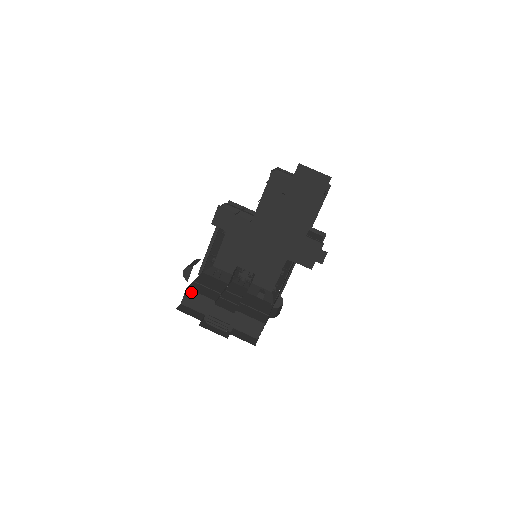
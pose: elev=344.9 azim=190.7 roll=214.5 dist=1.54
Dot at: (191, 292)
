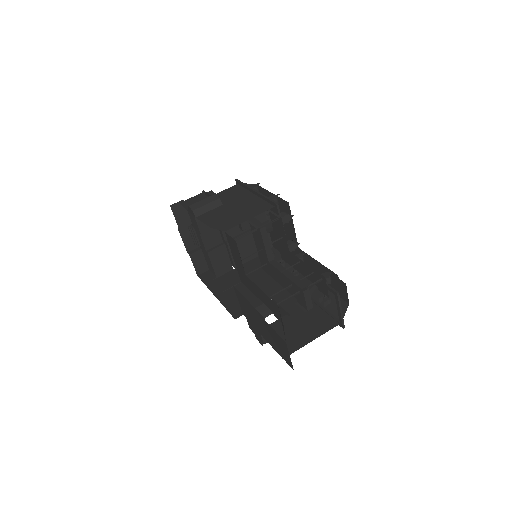
Dot at: occluded
